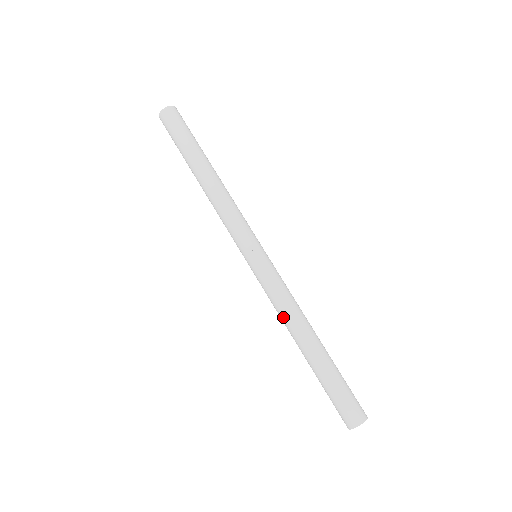
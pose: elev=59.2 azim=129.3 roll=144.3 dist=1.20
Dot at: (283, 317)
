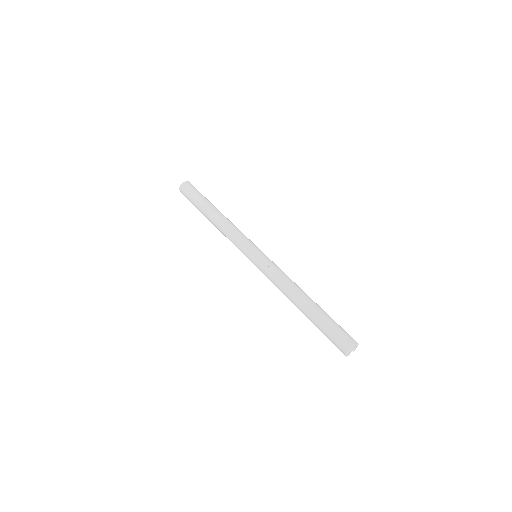
Dot at: (282, 292)
